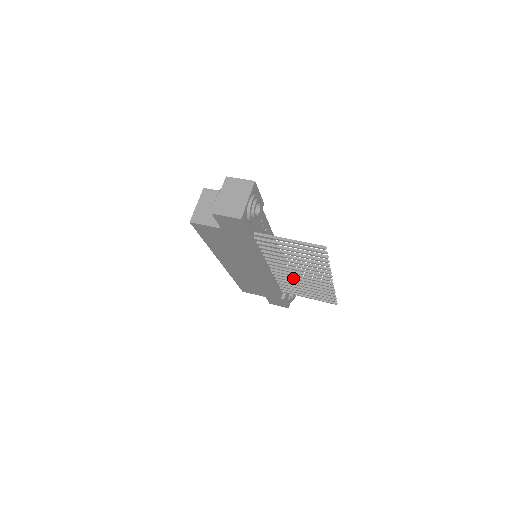
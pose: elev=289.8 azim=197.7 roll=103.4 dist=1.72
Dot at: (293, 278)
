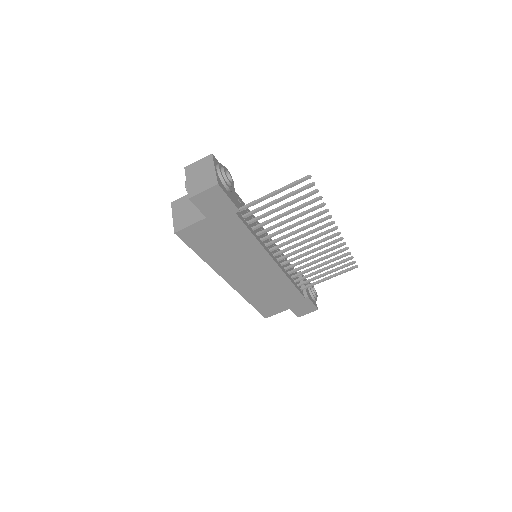
Dot at: (302, 256)
